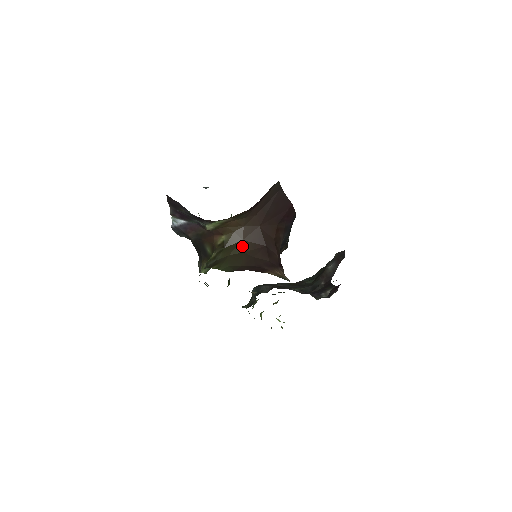
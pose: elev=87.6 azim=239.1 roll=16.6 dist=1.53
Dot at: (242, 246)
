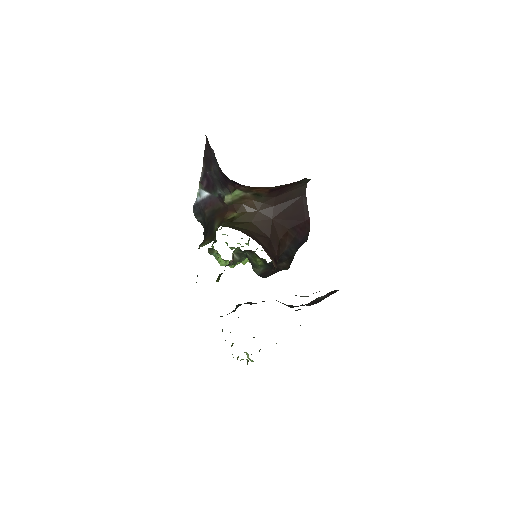
Dot at: (248, 225)
